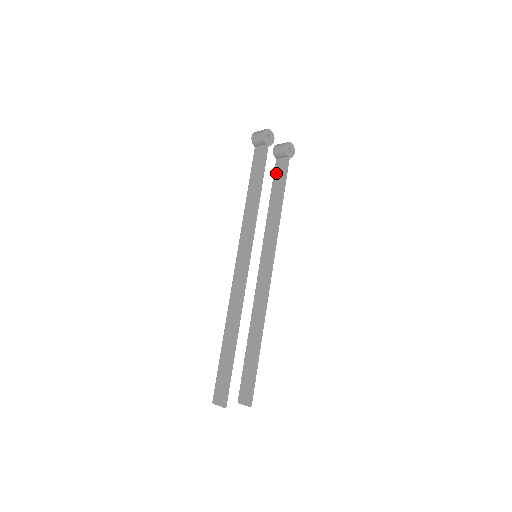
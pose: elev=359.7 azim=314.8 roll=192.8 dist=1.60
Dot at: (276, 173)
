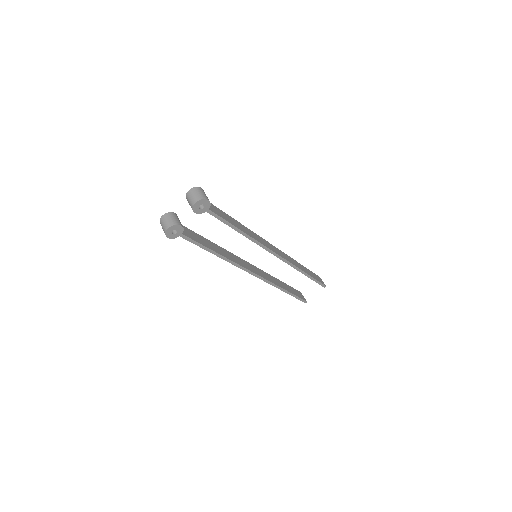
Dot at: occluded
